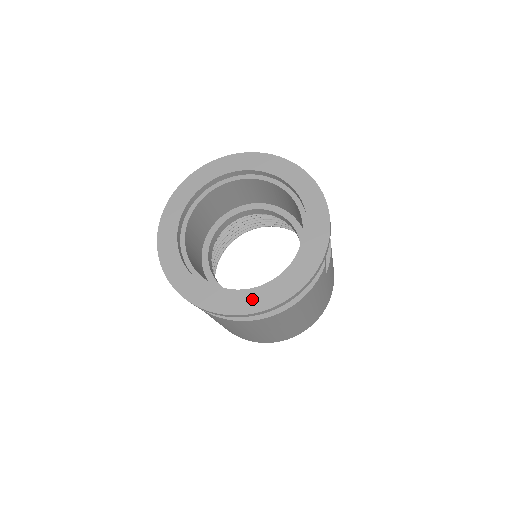
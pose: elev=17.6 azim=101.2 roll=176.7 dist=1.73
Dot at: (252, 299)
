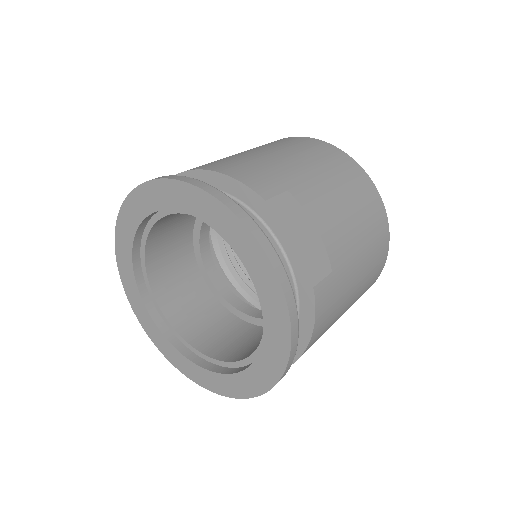
Dot at: (250, 380)
